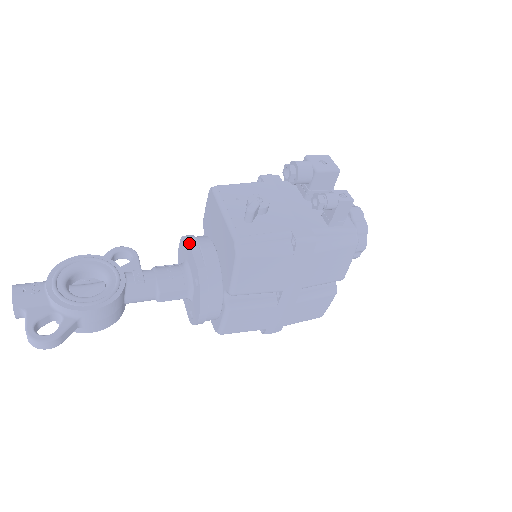
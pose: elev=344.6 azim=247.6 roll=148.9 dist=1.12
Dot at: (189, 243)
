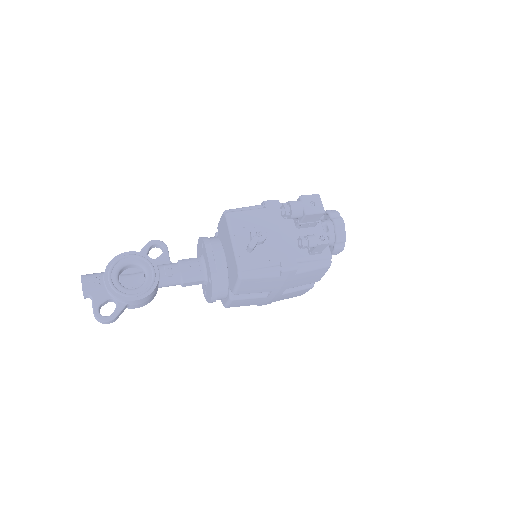
Dot at: (206, 250)
